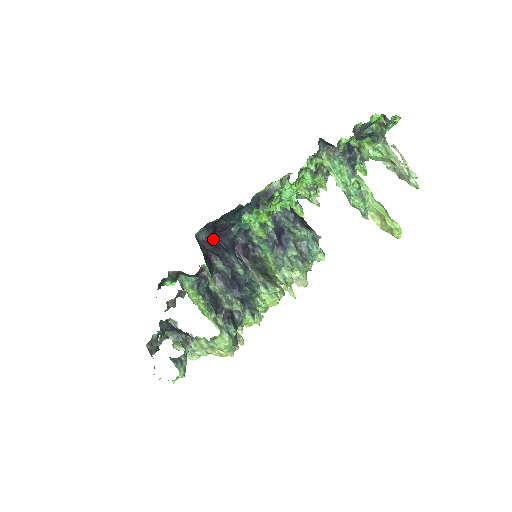
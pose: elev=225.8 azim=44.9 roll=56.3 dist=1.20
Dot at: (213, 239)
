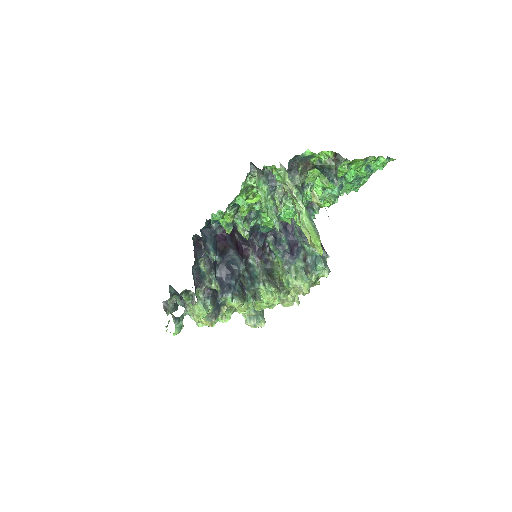
Dot at: (226, 235)
